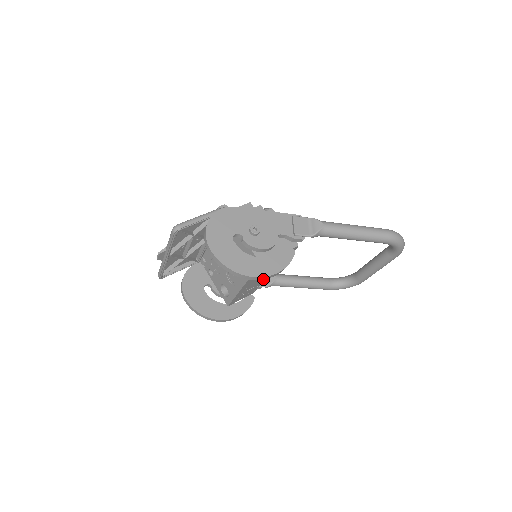
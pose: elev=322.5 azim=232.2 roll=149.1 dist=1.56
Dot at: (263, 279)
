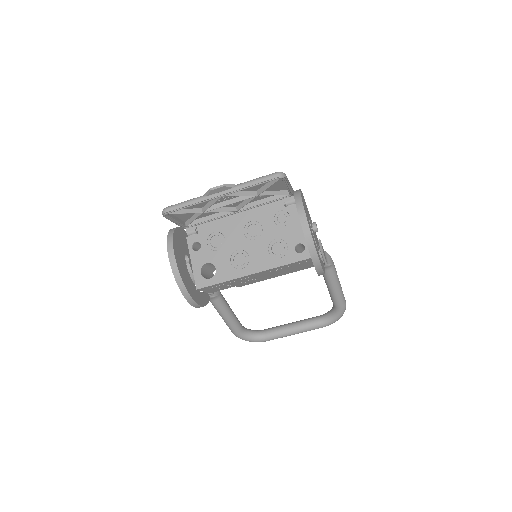
Dot at: (250, 281)
